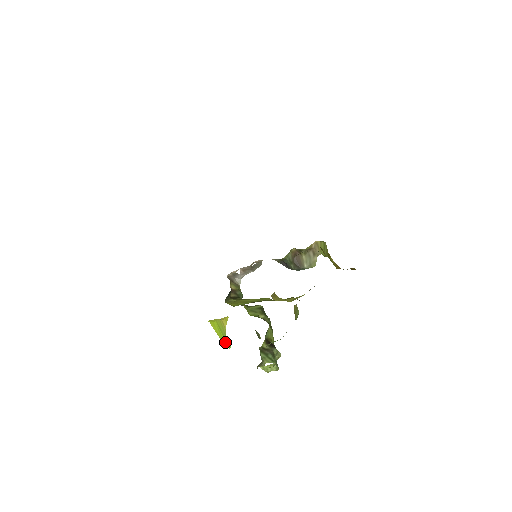
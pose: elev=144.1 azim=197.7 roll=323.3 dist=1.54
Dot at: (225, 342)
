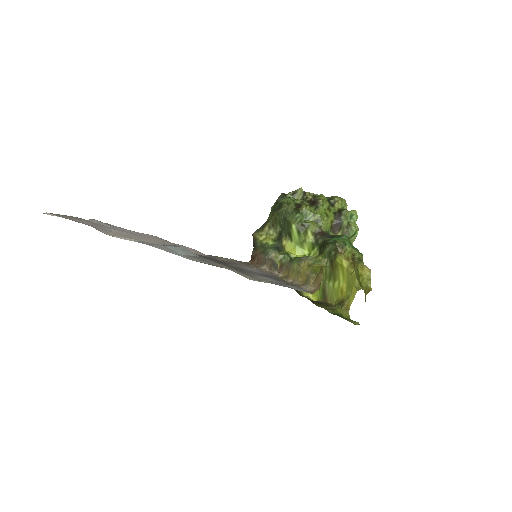
Dot at: occluded
